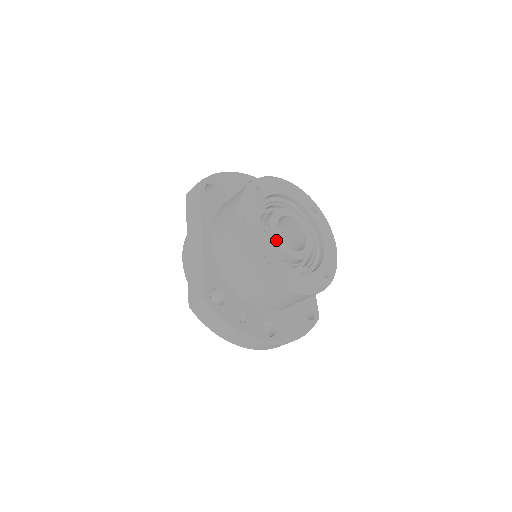
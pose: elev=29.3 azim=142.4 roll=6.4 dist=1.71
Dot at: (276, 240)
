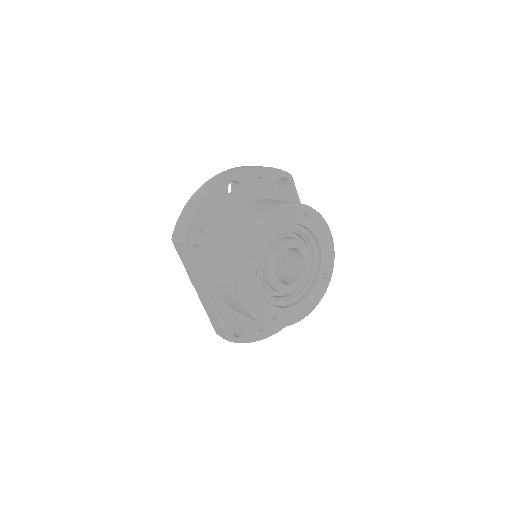
Dot at: (278, 291)
